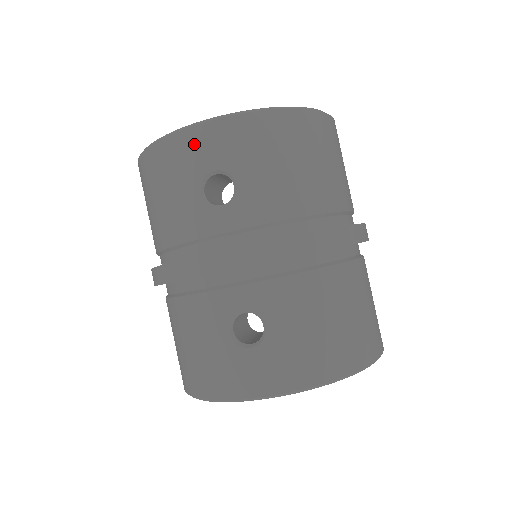
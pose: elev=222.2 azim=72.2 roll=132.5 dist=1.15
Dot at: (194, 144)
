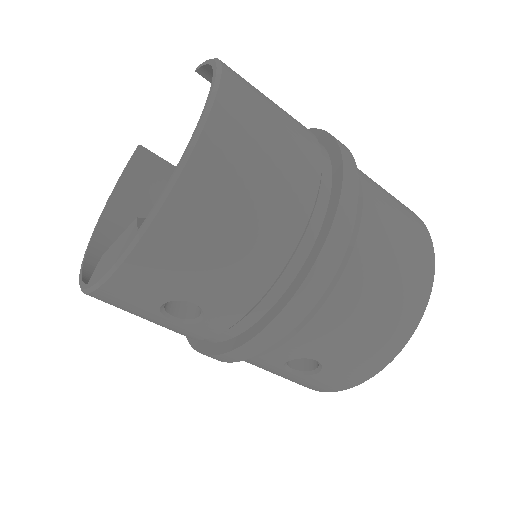
Dot at: (120, 296)
